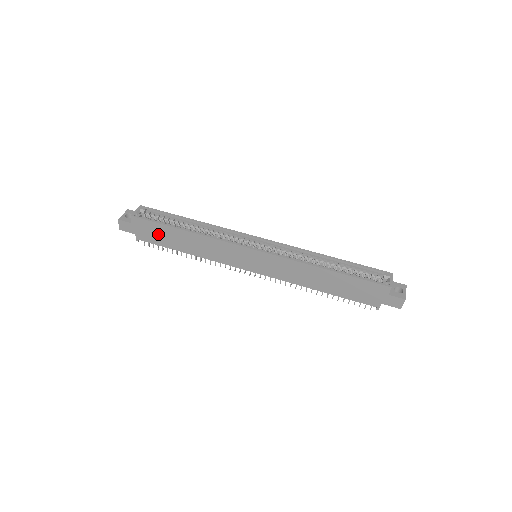
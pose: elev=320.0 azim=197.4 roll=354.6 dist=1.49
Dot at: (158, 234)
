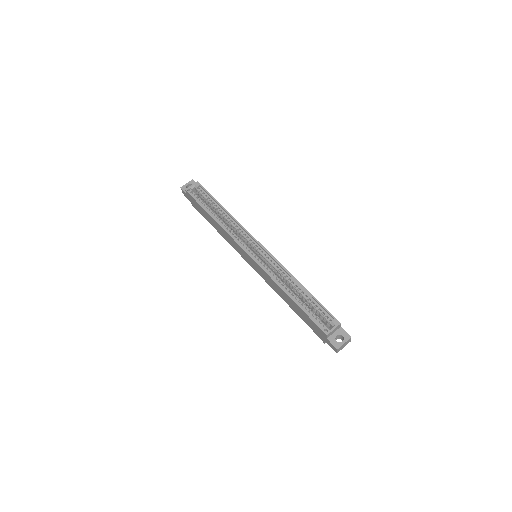
Dot at: (200, 209)
